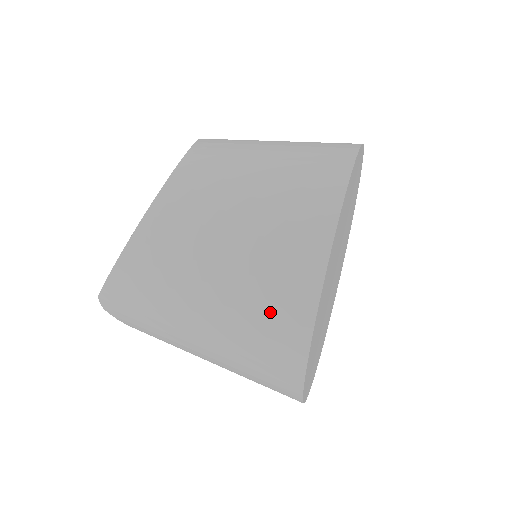
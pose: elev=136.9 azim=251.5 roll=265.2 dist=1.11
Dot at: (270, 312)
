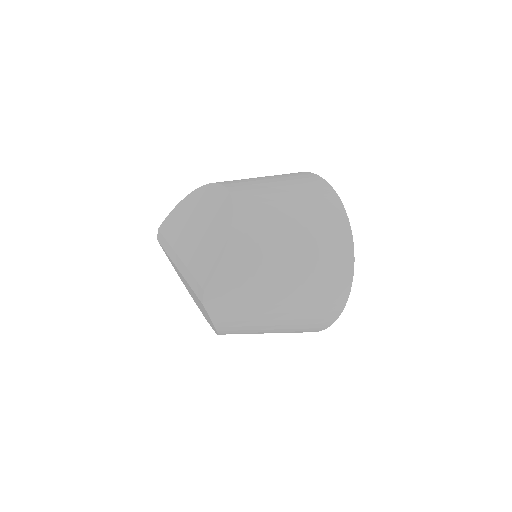
Dot at: (330, 243)
